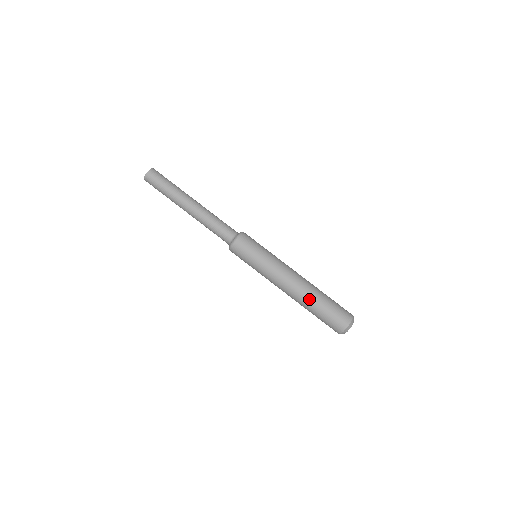
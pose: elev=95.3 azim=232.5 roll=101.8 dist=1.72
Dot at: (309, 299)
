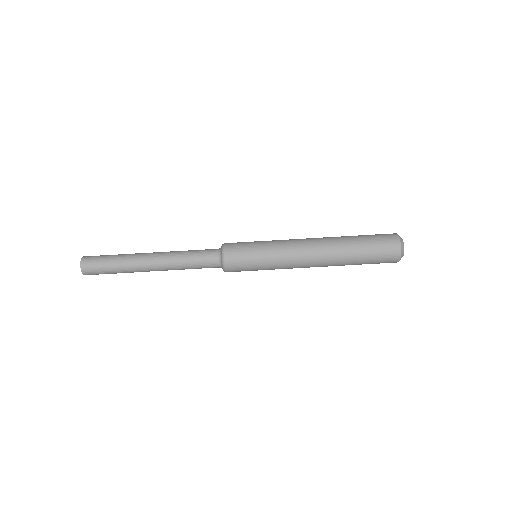
Dot at: (341, 265)
